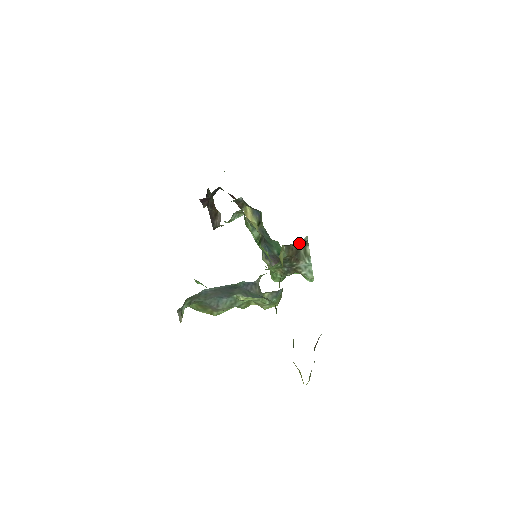
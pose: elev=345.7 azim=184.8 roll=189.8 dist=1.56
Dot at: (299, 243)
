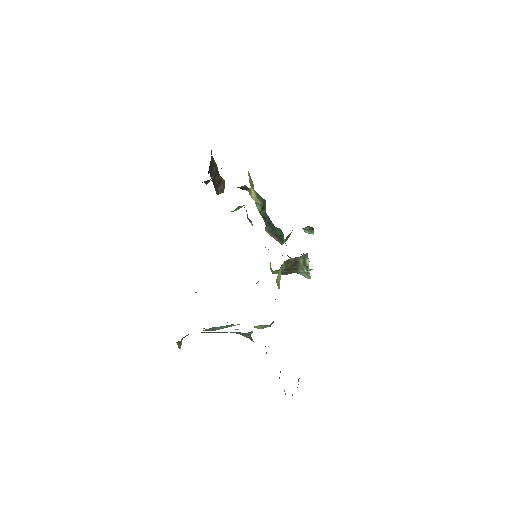
Dot at: (299, 257)
